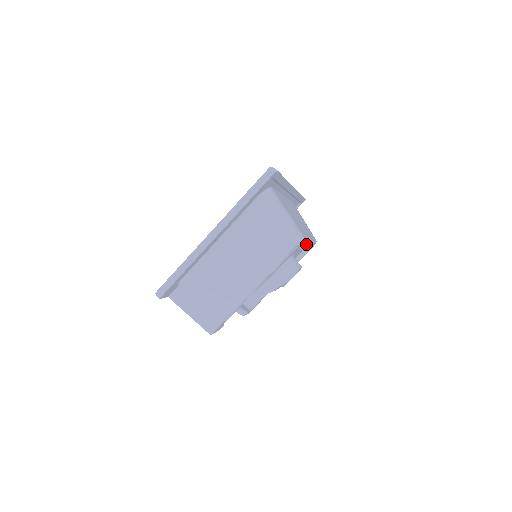
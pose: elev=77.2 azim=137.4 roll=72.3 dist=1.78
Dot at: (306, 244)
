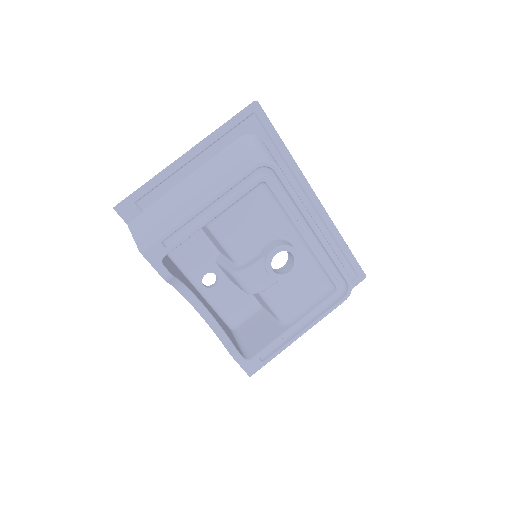
Dot at: (324, 259)
